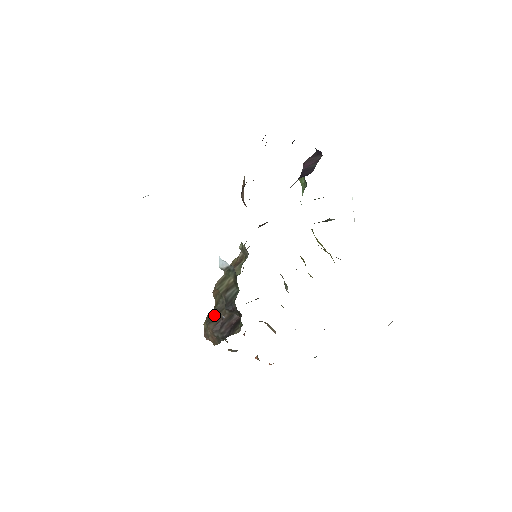
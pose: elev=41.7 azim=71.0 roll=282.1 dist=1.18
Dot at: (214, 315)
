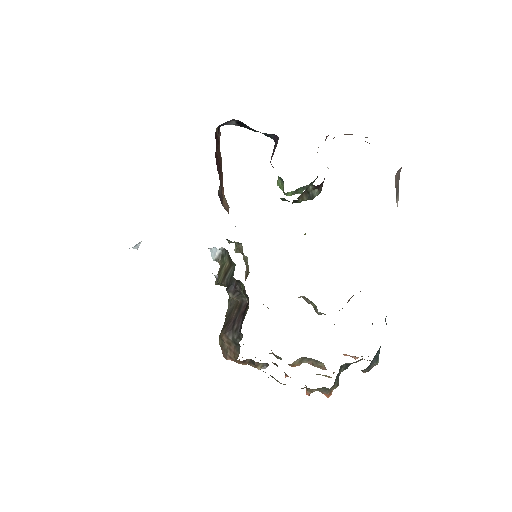
Dot at: (225, 322)
